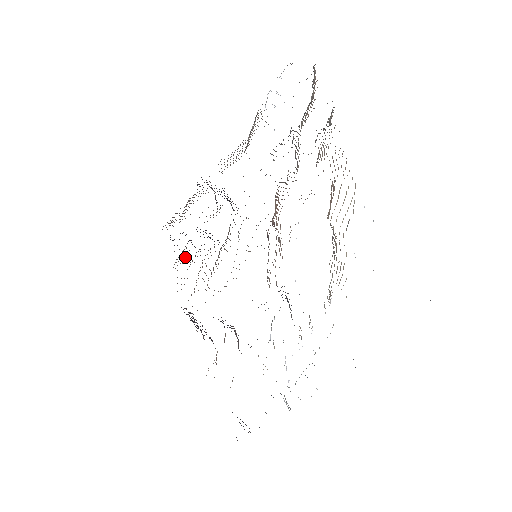
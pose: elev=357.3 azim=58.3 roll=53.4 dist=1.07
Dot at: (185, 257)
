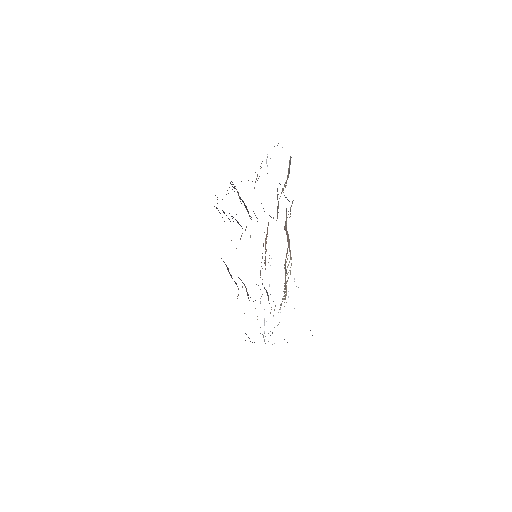
Dot at: occluded
